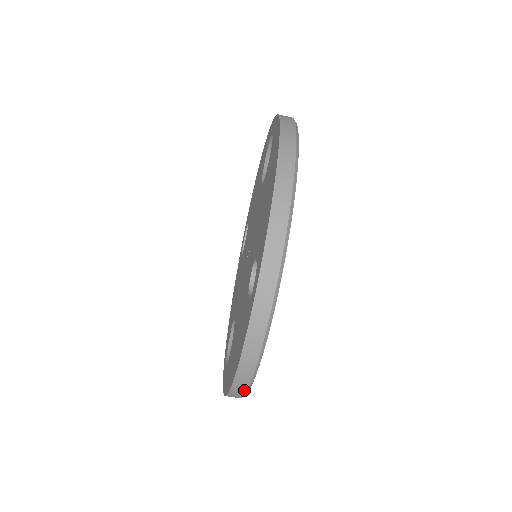
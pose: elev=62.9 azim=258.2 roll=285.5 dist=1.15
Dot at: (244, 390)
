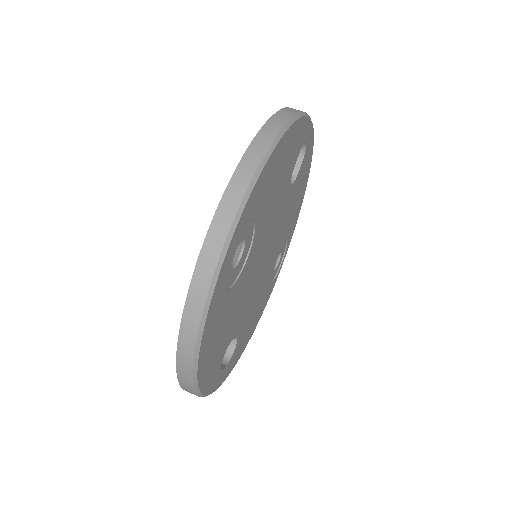
Dot at: (281, 125)
